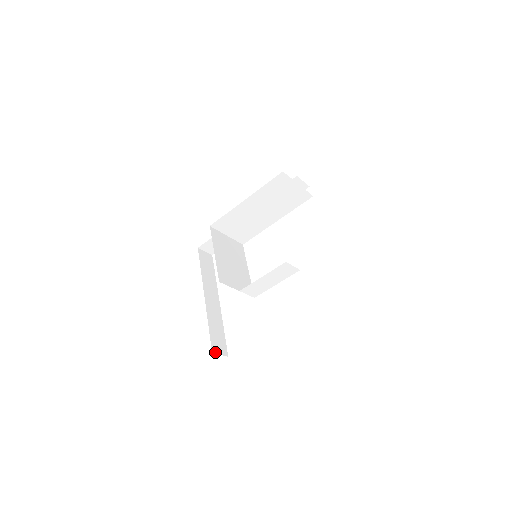
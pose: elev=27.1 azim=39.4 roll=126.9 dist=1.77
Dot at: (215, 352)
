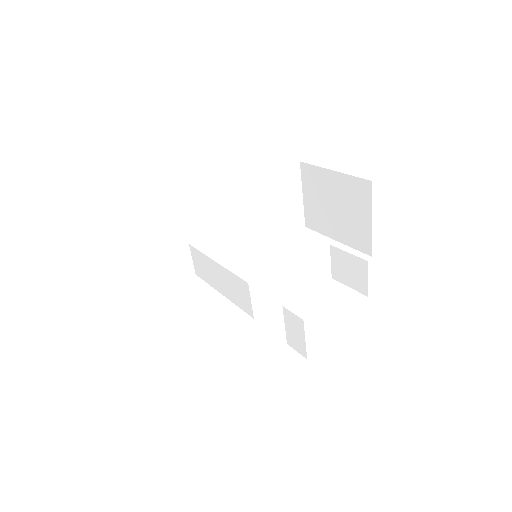
Dot at: occluded
